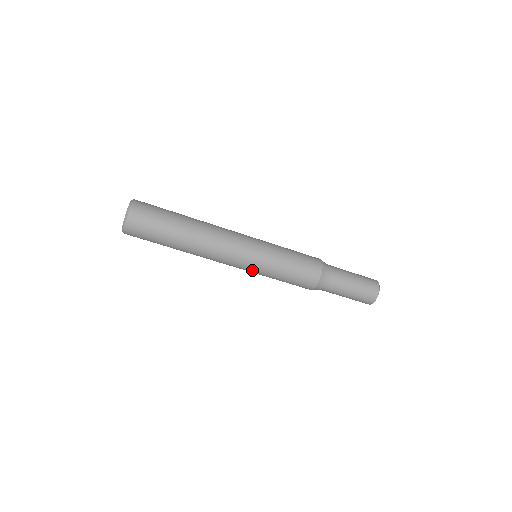
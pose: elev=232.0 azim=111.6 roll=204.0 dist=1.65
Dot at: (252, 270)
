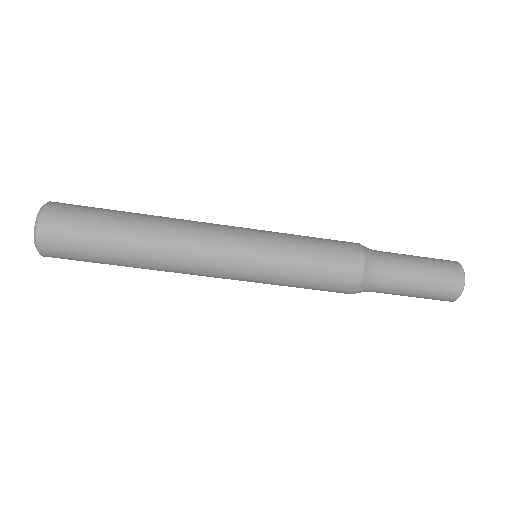
Dot at: occluded
